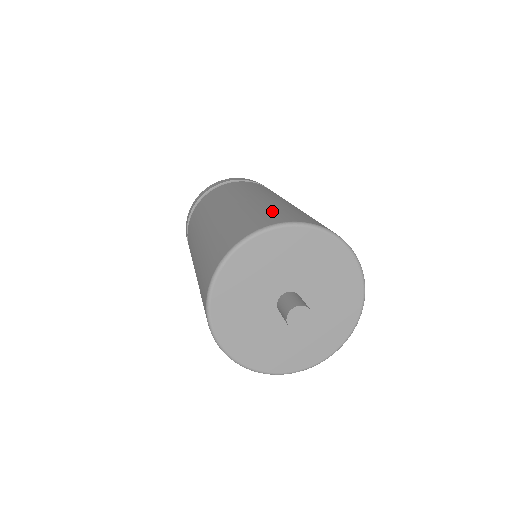
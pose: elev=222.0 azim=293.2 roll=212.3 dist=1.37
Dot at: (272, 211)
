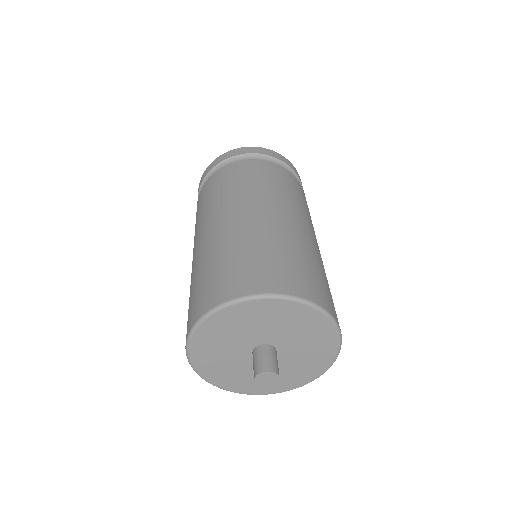
Dot at: (309, 270)
